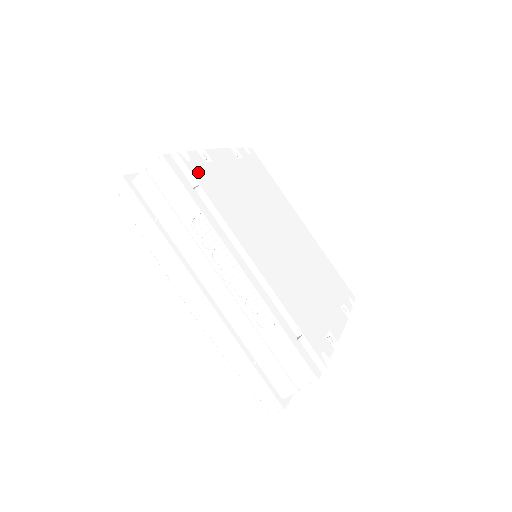
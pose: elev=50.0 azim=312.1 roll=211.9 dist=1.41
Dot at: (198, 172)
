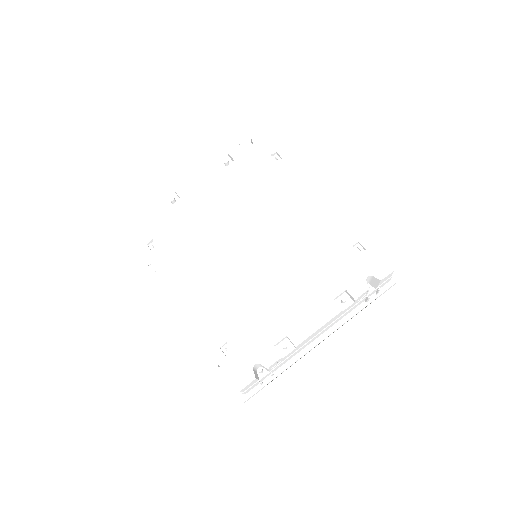
Dot at: (156, 225)
